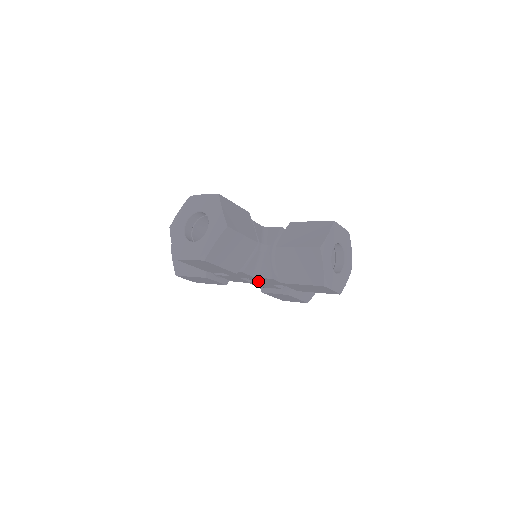
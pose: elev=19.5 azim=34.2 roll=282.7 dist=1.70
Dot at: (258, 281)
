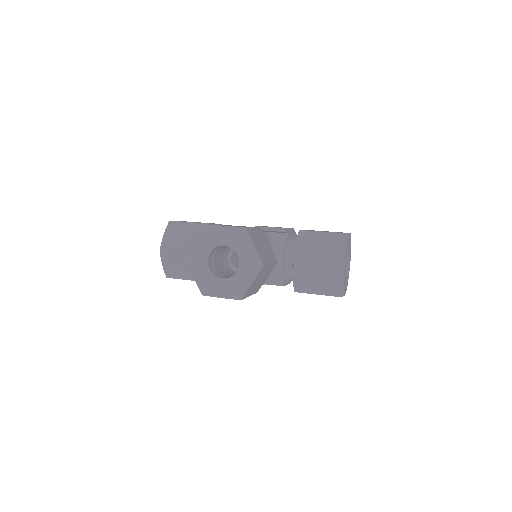
Dot at: occluded
